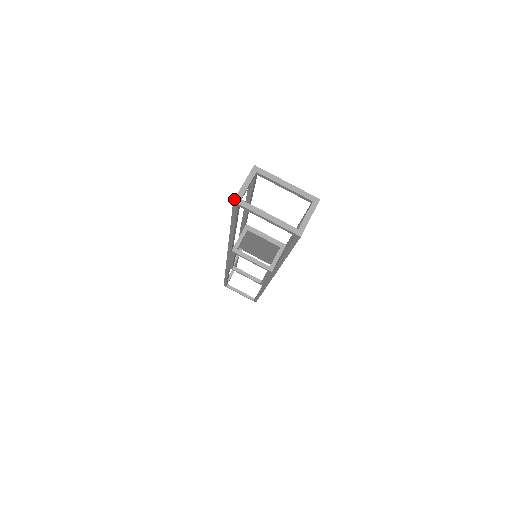
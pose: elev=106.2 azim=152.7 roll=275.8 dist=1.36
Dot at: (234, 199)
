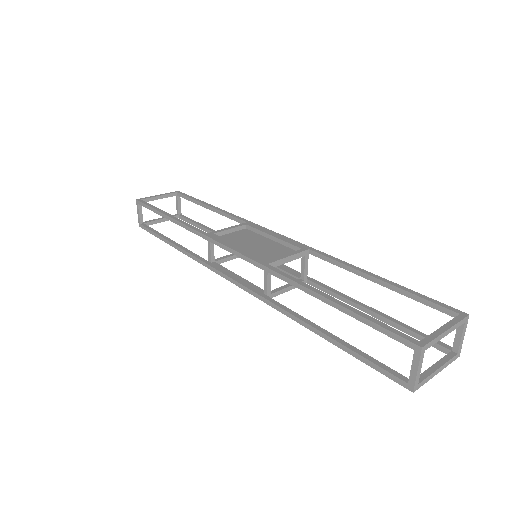
Dot at: (414, 391)
